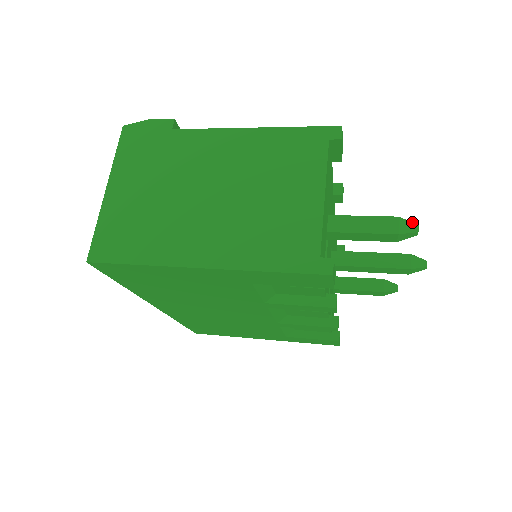
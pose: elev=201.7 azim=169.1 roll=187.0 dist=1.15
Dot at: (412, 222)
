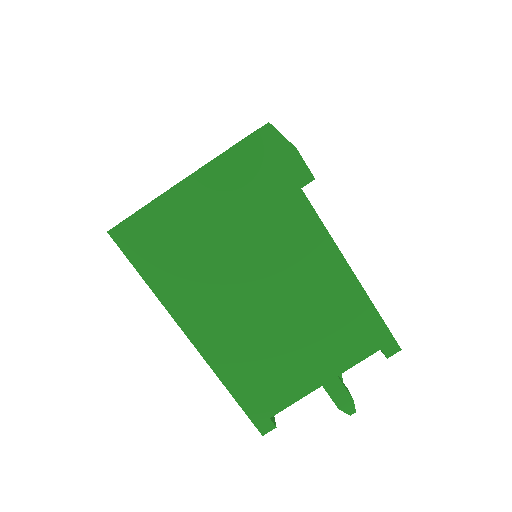
Dot at: occluded
